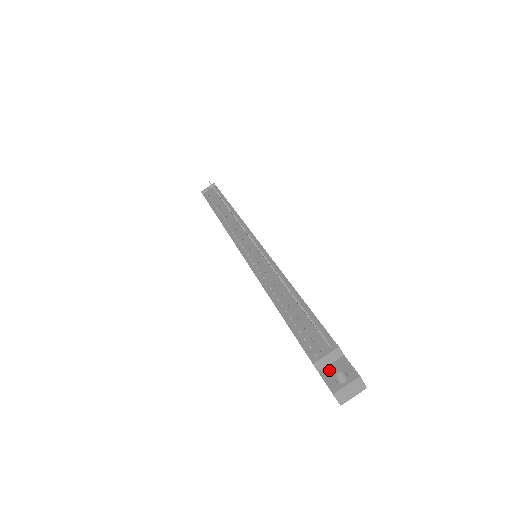
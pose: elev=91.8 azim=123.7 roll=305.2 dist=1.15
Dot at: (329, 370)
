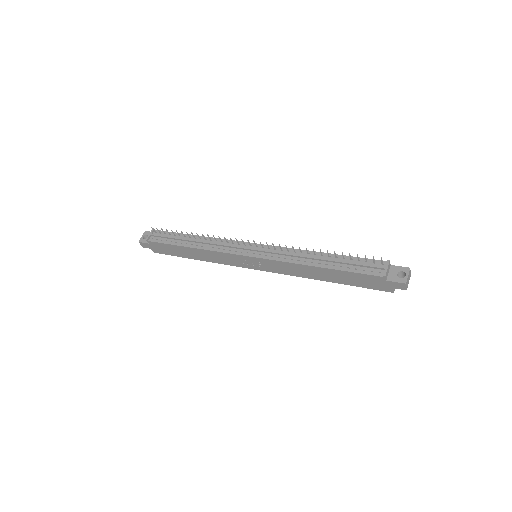
Dot at: (391, 276)
